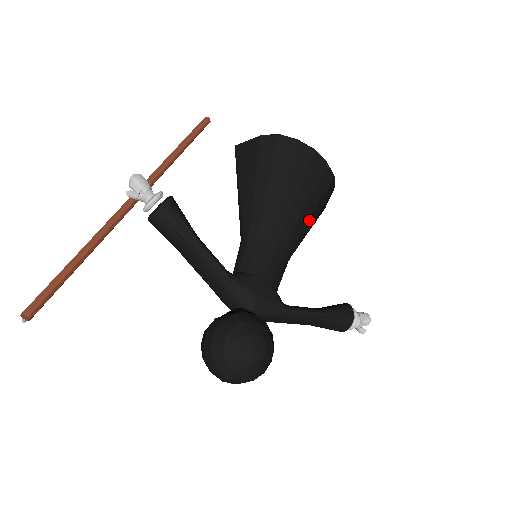
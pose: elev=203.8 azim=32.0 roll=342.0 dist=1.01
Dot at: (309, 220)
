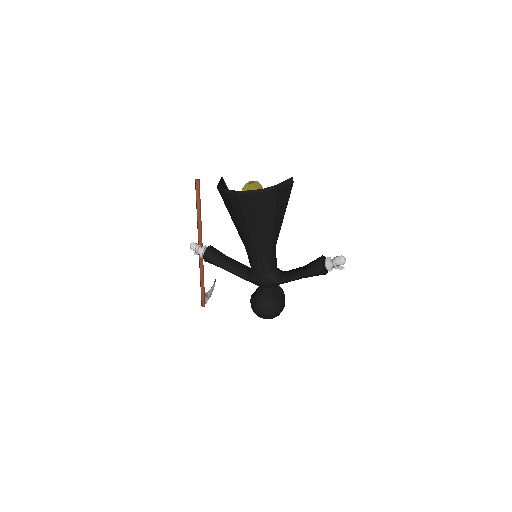
Dot at: (268, 228)
